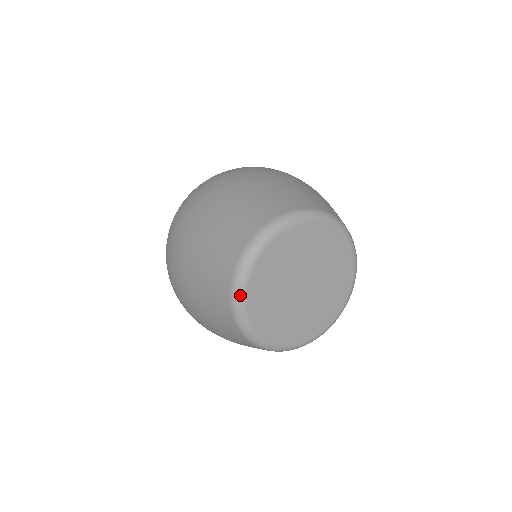
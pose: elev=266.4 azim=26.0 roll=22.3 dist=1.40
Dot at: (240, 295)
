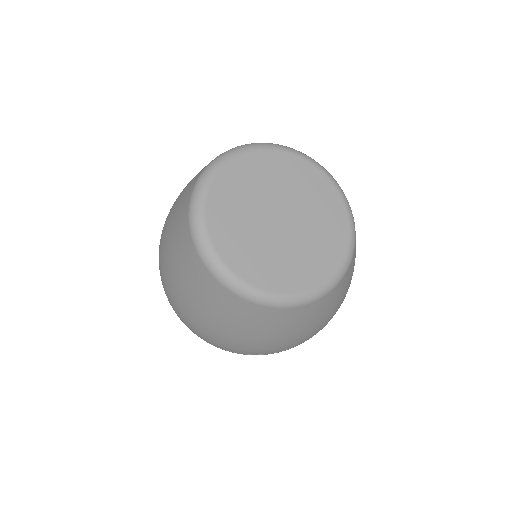
Dot at: (203, 241)
